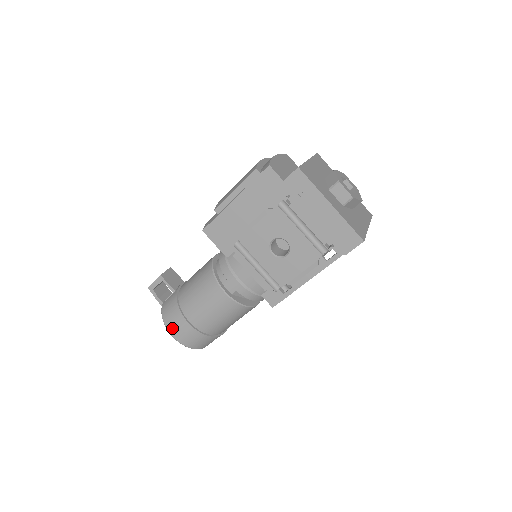
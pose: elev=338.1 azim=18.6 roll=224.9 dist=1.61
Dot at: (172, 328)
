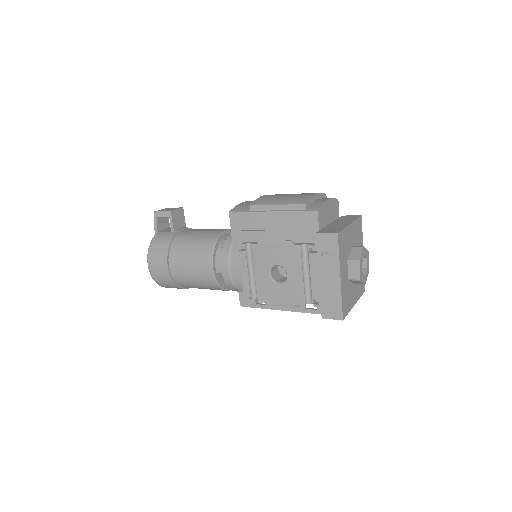
Dot at: (152, 260)
